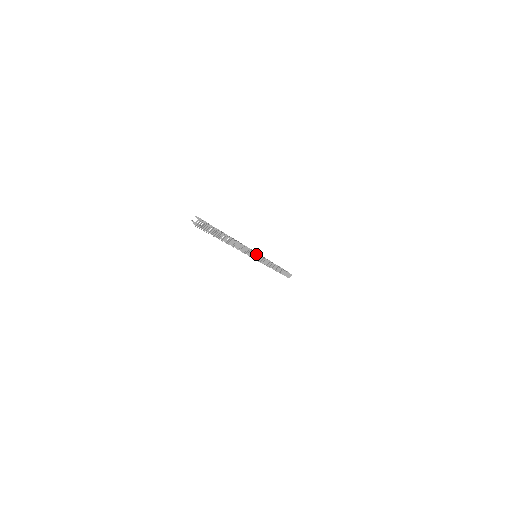
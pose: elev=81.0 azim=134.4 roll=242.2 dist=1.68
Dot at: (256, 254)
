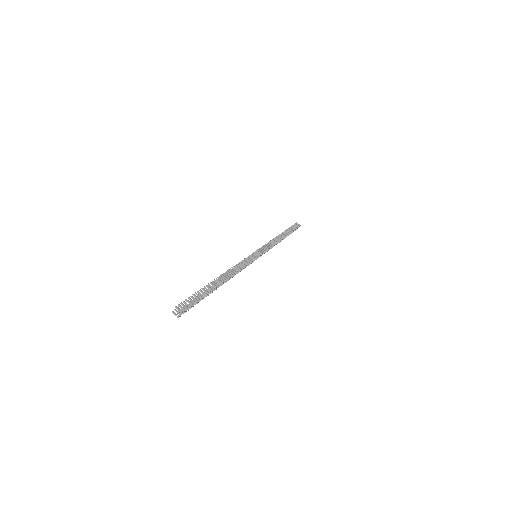
Dot at: (256, 258)
